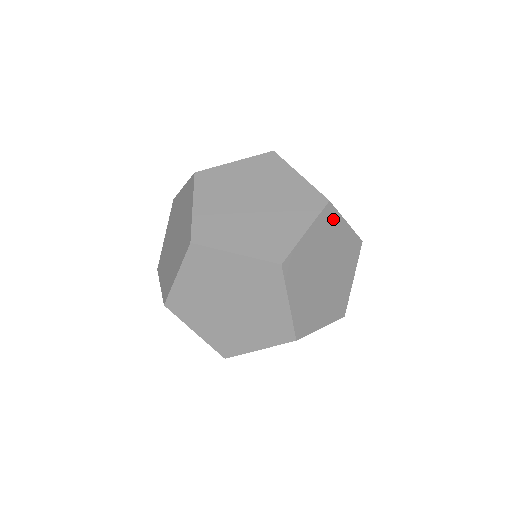
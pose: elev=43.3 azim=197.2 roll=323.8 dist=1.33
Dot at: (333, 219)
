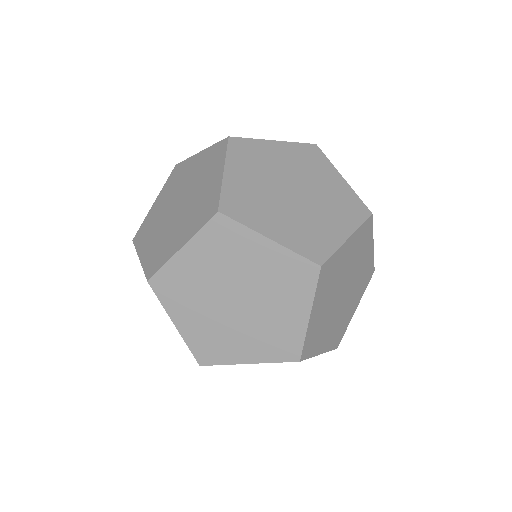
Dot at: (367, 235)
